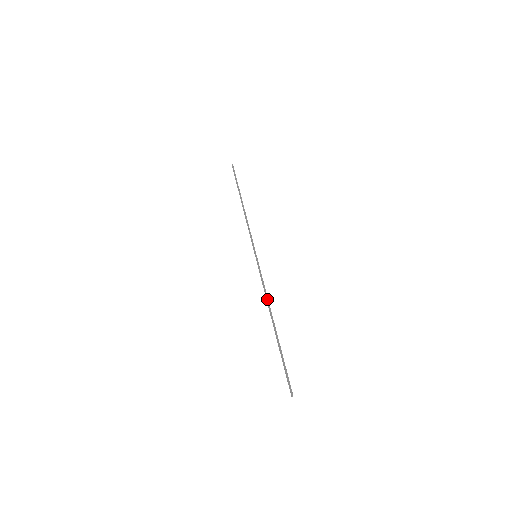
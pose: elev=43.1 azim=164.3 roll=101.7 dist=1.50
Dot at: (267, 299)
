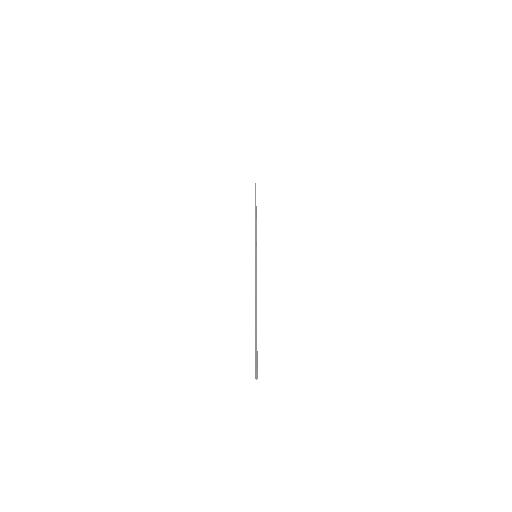
Dot at: occluded
